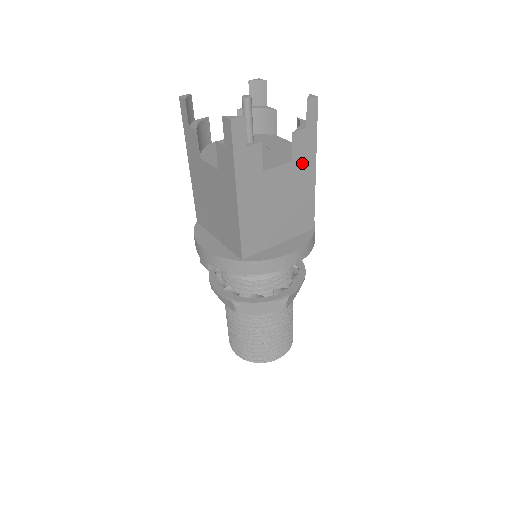
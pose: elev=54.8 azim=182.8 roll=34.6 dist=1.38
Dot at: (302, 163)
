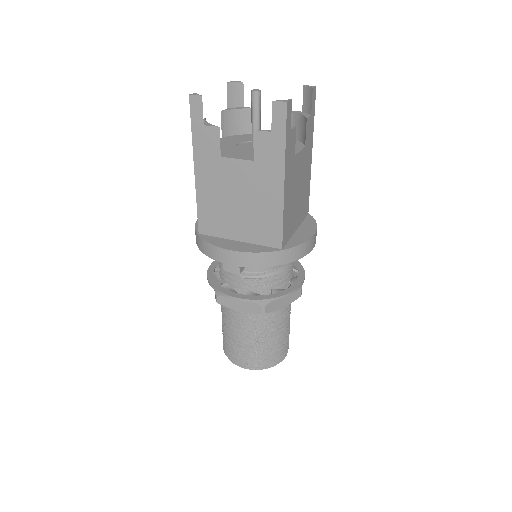
Dot at: (308, 149)
